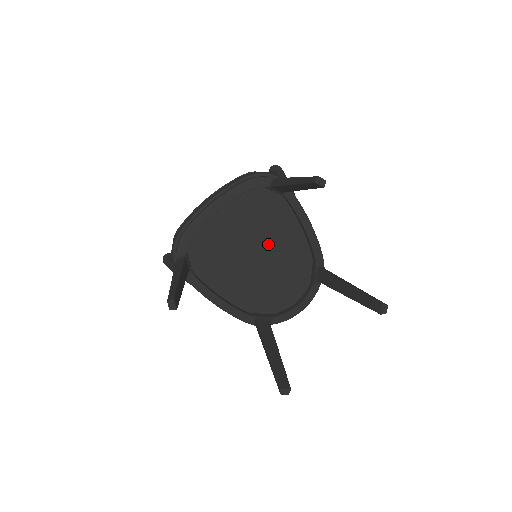
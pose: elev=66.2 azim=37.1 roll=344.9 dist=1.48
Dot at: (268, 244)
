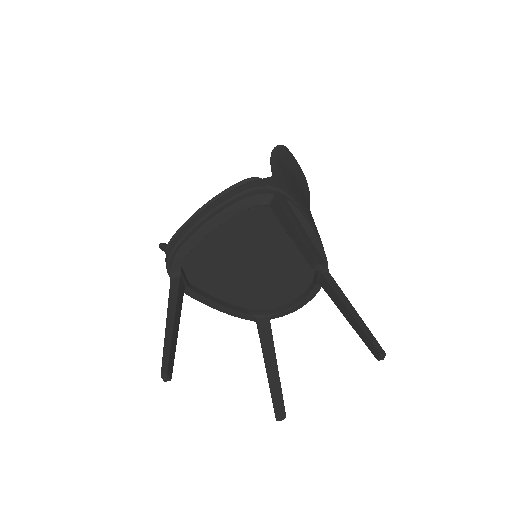
Dot at: (268, 252)
